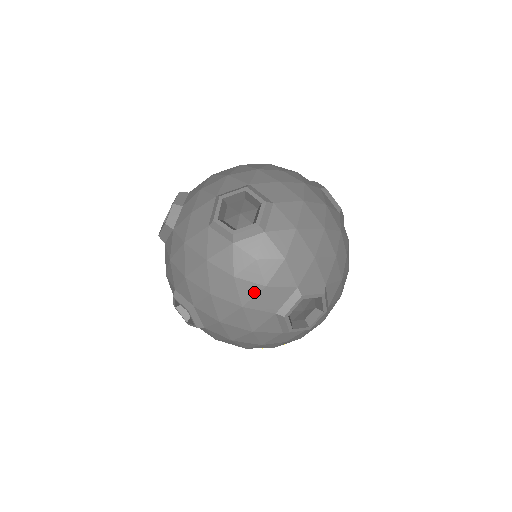
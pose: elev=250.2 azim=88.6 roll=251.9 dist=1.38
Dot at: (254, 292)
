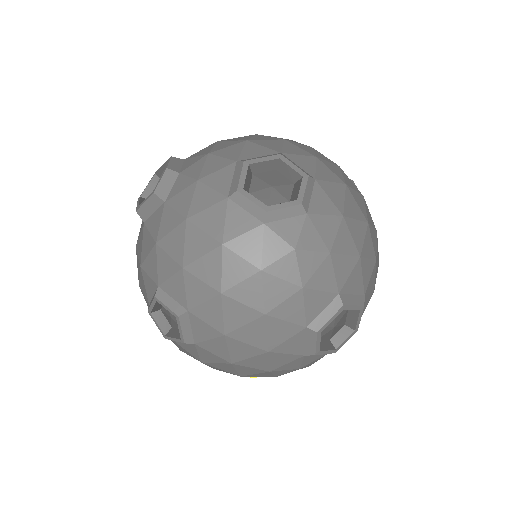
Dot at: (285, 294)
